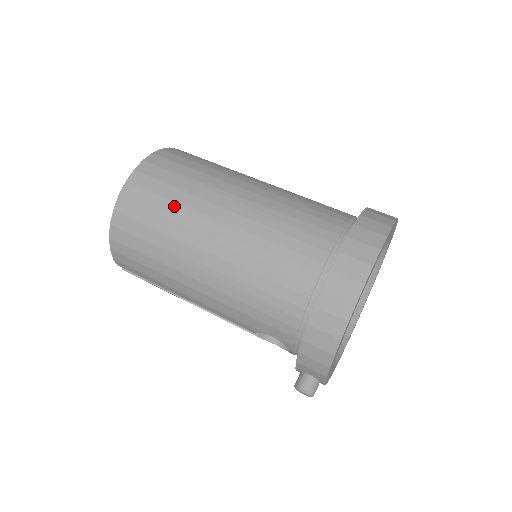
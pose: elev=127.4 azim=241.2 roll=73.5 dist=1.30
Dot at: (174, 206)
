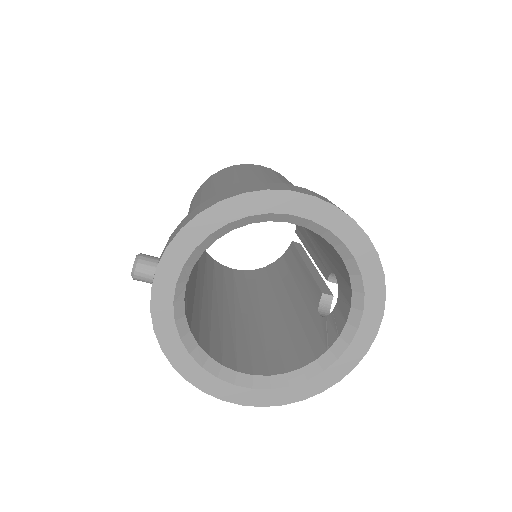
Dot at: (261, 171)
